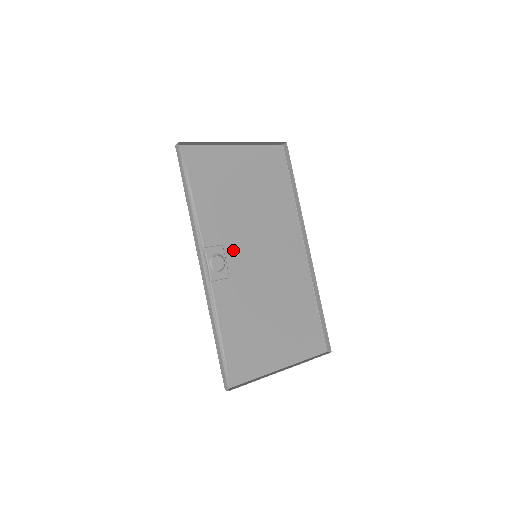
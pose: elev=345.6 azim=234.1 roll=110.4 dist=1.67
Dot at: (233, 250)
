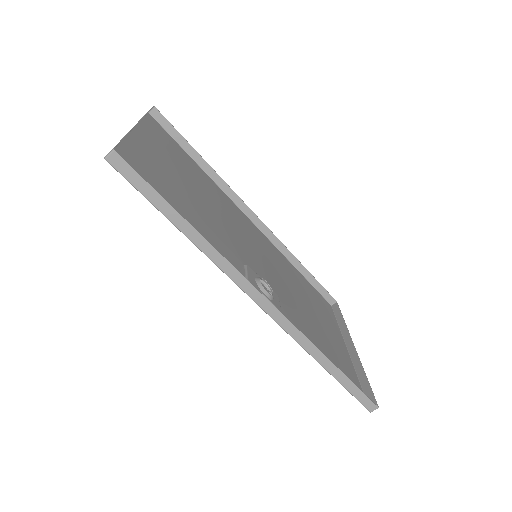
Dot at: (250, 263)
